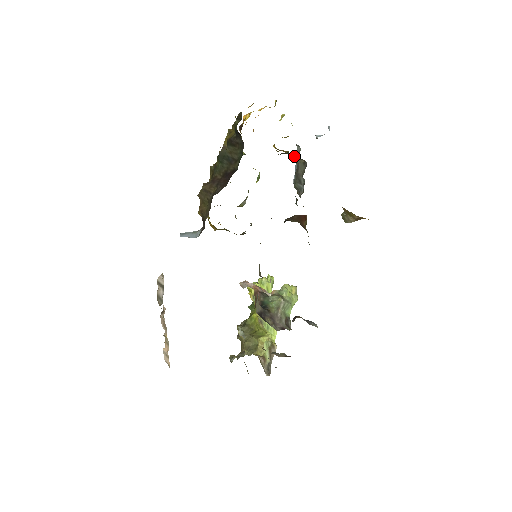
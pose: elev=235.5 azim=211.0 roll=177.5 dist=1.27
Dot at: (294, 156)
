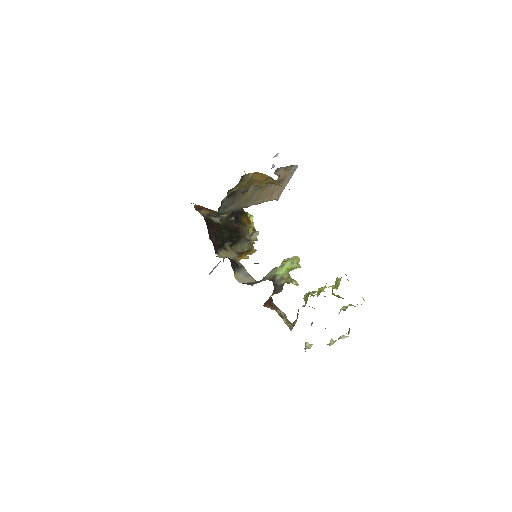
Dot at: occluded
